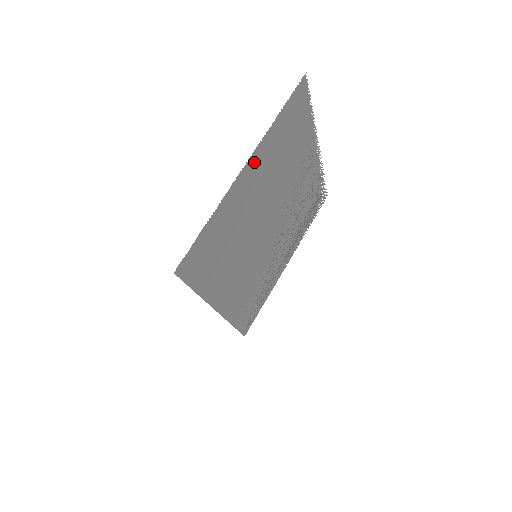
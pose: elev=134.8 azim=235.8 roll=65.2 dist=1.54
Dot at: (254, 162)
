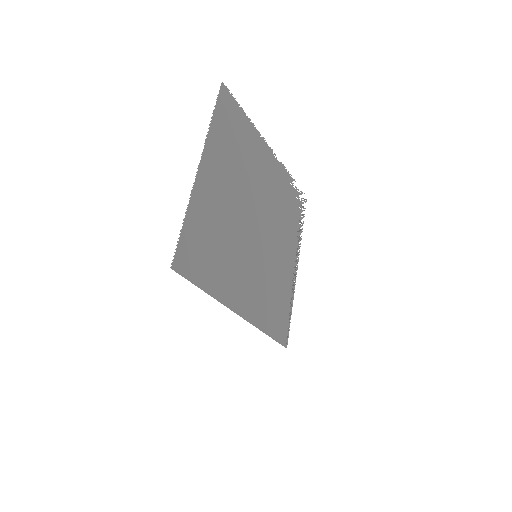
Dot at: (208, 160)
